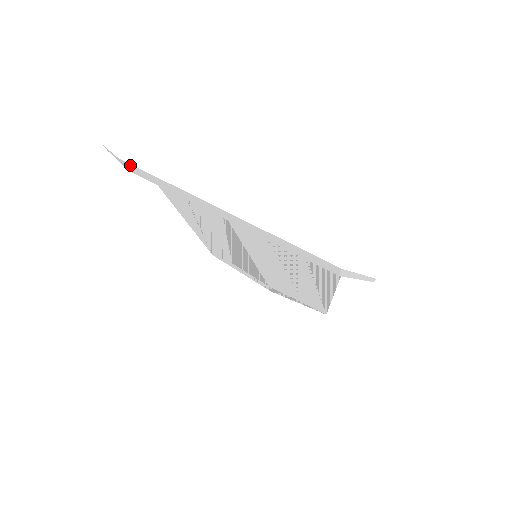
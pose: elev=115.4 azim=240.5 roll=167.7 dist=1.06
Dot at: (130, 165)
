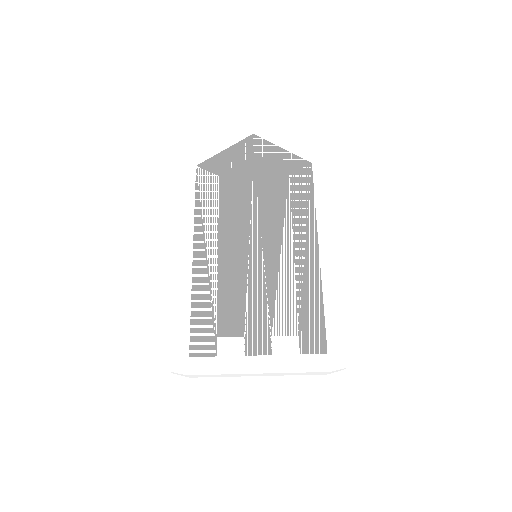
Dot at: occluded
